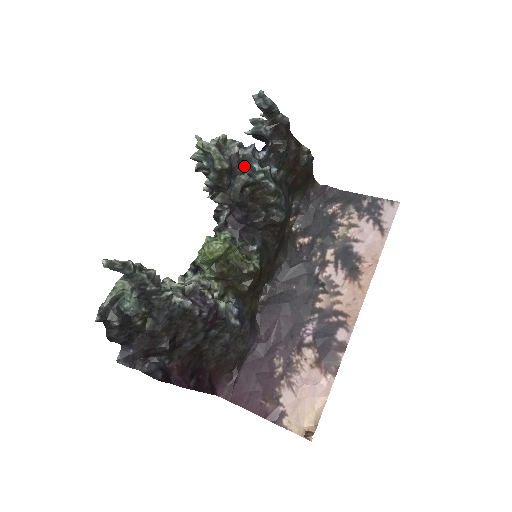
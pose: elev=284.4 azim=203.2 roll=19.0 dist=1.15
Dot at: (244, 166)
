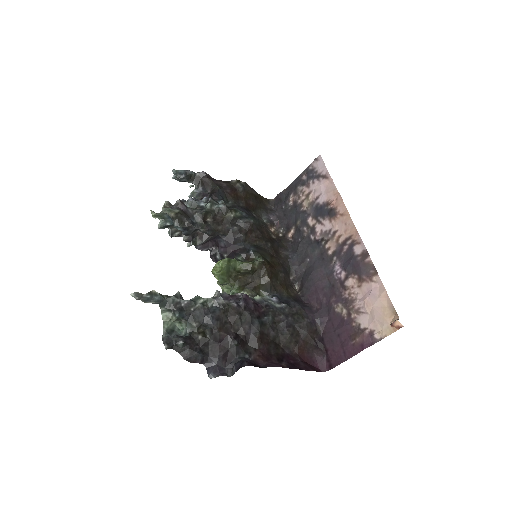
Dot at: (194, 209)
